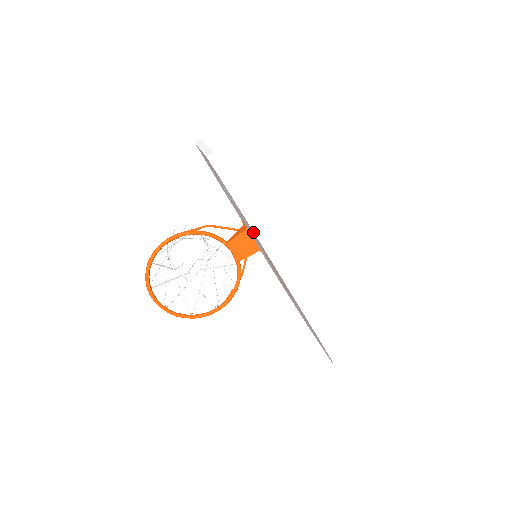
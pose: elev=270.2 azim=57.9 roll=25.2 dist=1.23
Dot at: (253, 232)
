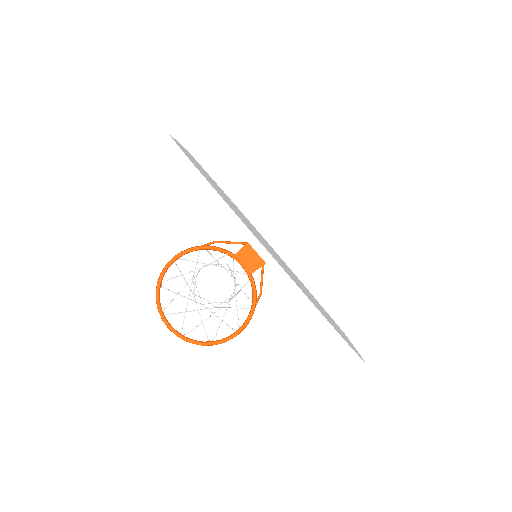
Dot at: occluded
